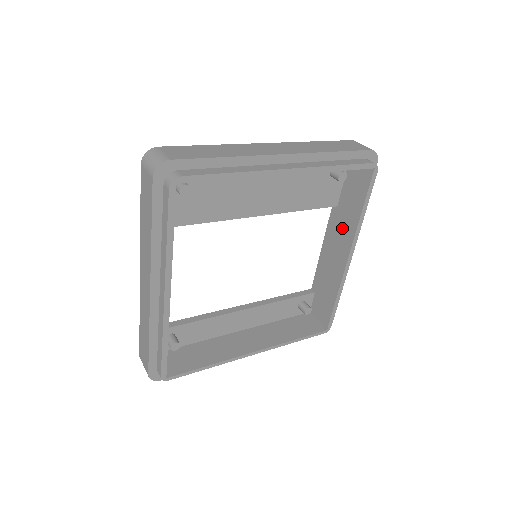
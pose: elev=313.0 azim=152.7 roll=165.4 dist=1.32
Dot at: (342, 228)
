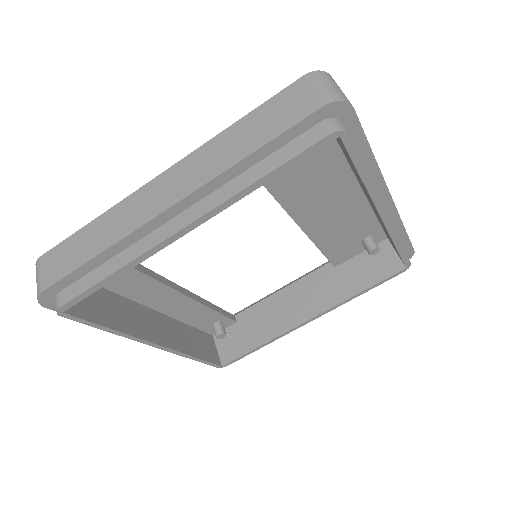
Dot at: (324, 289)
